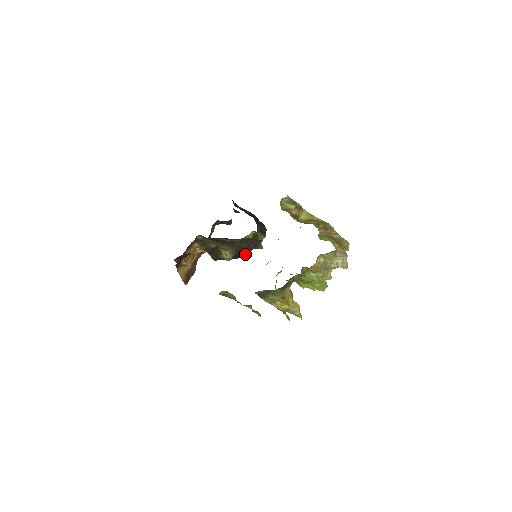
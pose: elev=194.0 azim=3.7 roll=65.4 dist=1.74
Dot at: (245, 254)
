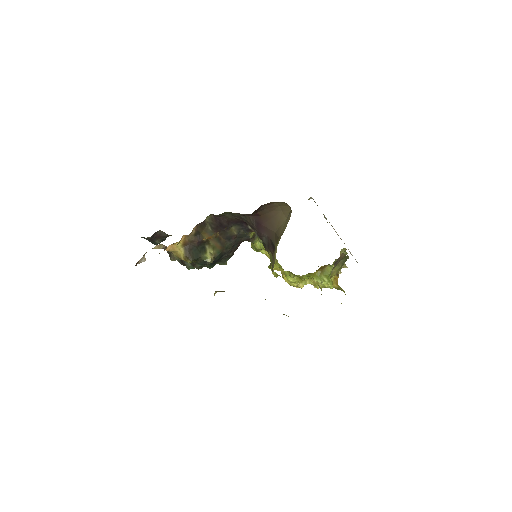
Dot at: occluded
